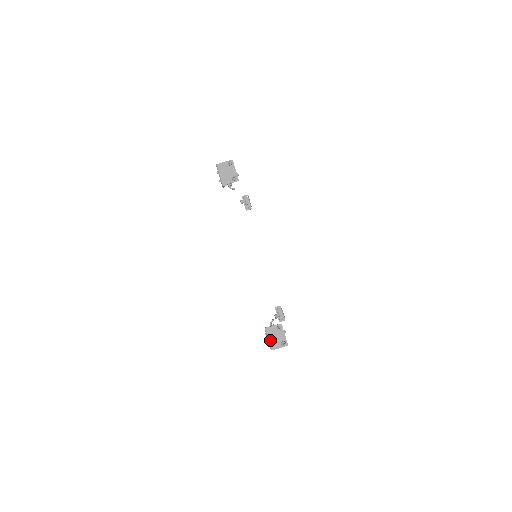
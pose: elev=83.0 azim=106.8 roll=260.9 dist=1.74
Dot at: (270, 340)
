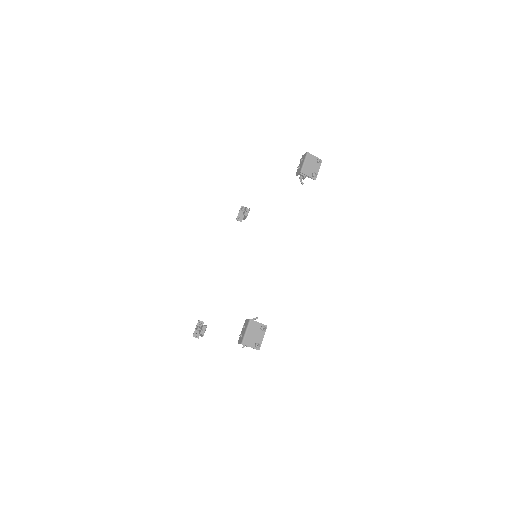
Dot at: (247, 333)
